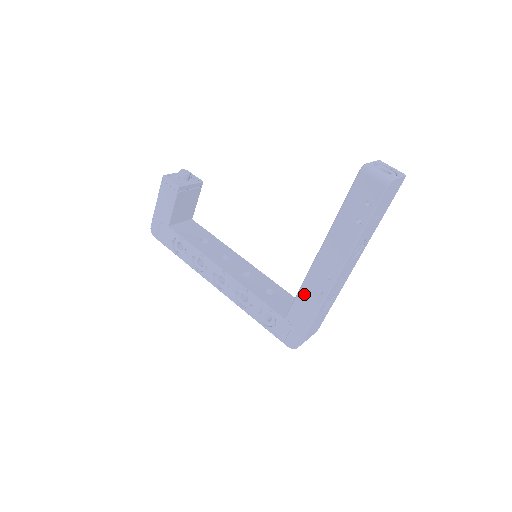
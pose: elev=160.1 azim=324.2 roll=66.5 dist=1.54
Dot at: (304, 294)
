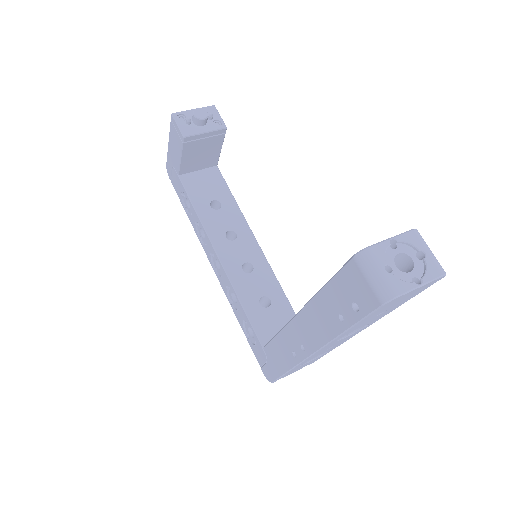
Dot at: (280, 342)
